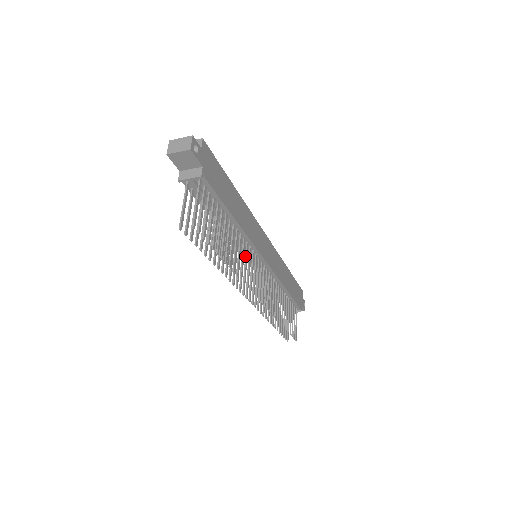
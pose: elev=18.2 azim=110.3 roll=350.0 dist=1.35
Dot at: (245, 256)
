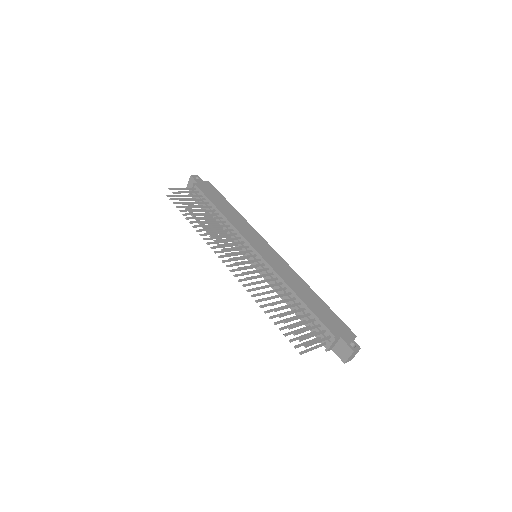
Dot at: (227, 234)
